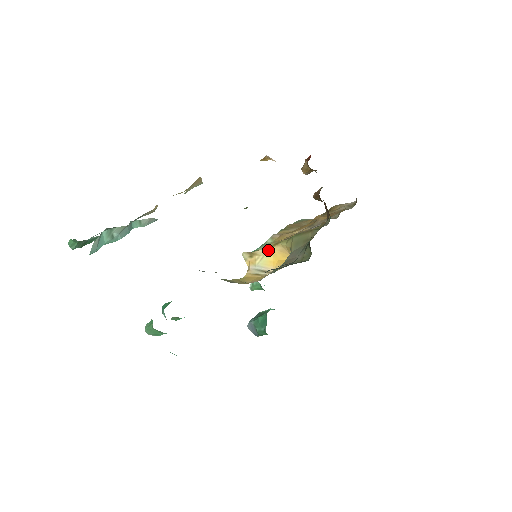
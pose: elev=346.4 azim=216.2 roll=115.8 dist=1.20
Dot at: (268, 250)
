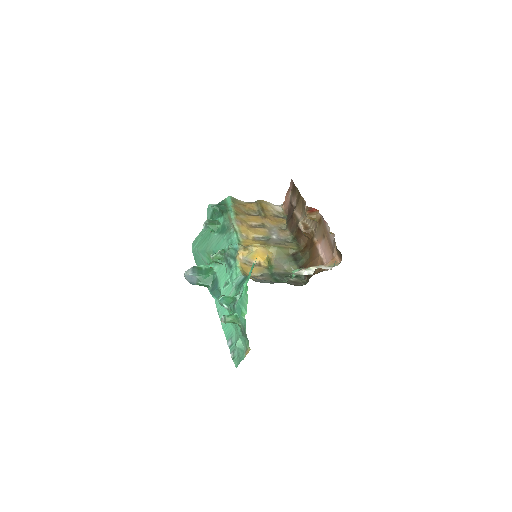
Dot at: (255, 248)
